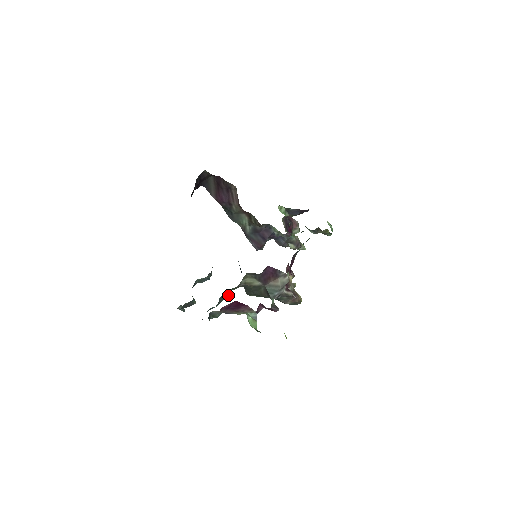
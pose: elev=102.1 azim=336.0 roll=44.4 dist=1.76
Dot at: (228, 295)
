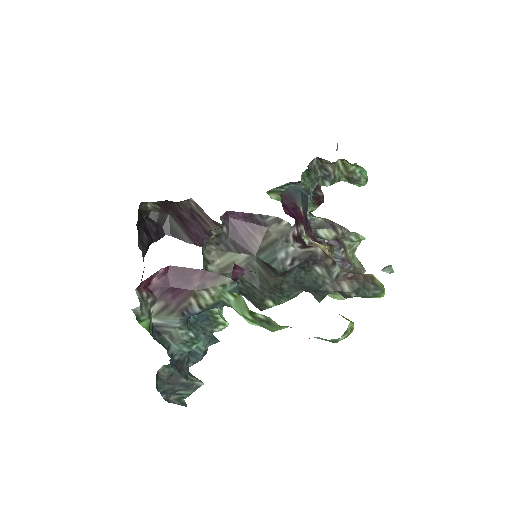
Dot at: (220, 320)
